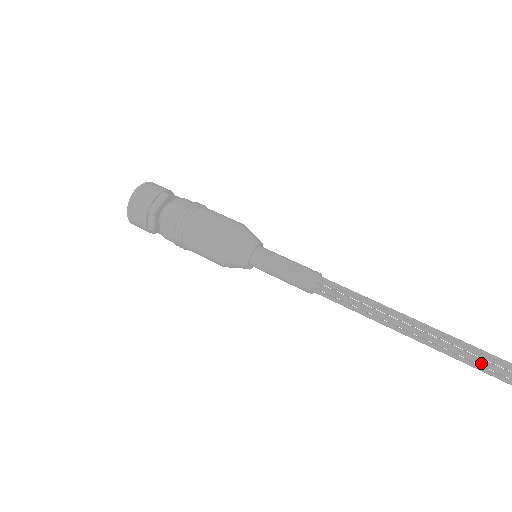
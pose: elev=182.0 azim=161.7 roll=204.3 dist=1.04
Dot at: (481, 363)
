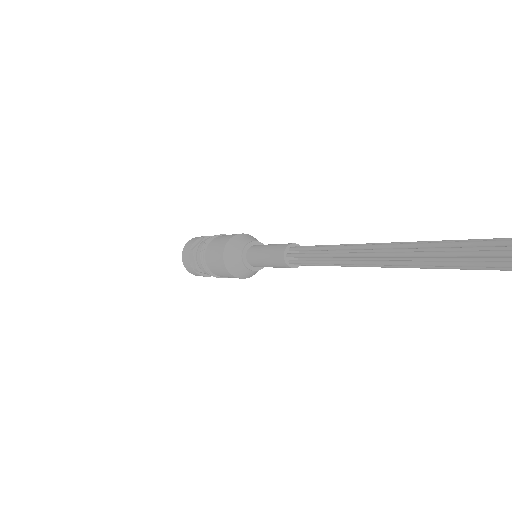
Dot at: (437, 253)
